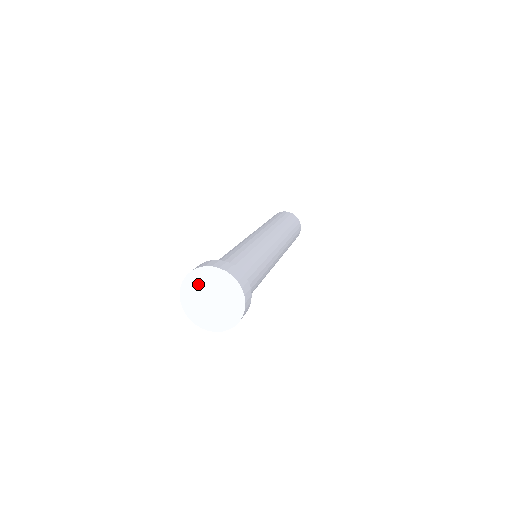
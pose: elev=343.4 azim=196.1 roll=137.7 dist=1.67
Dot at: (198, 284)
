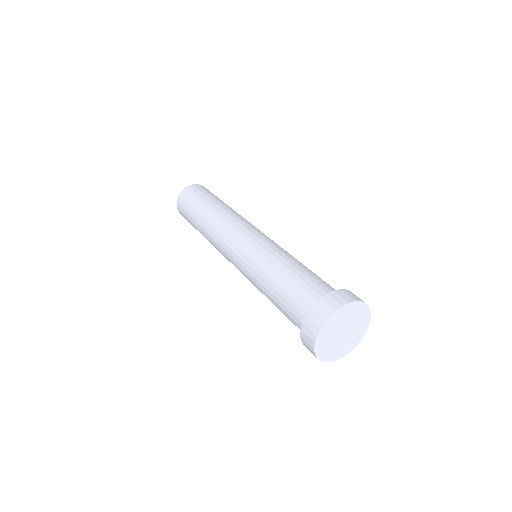
Dot at: (327, 337)
